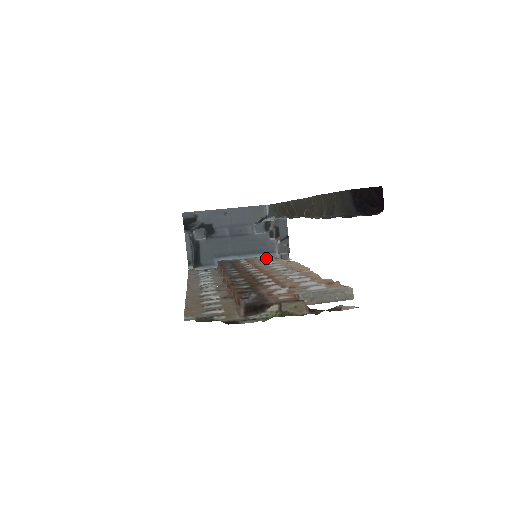
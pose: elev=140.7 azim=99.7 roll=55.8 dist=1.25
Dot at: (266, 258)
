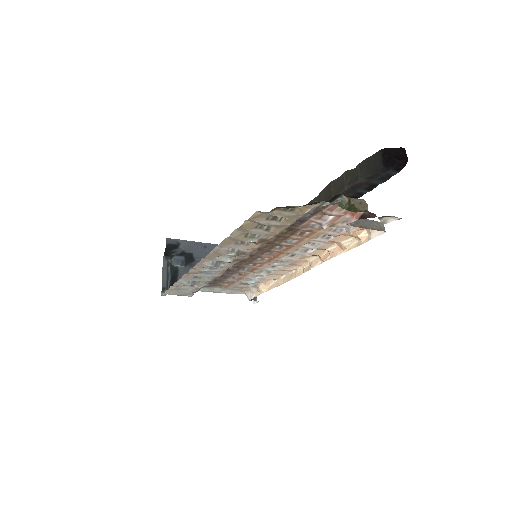
Dot at: occluded
